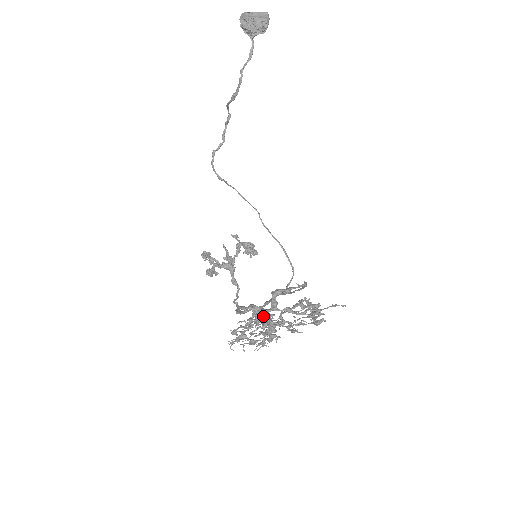
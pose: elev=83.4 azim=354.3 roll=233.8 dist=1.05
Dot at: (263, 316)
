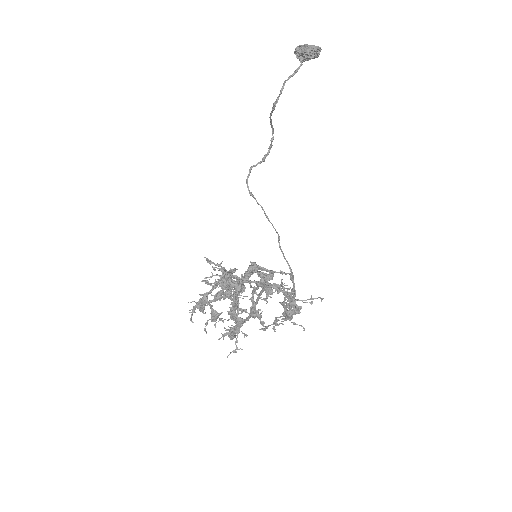
Dot at: occluded
